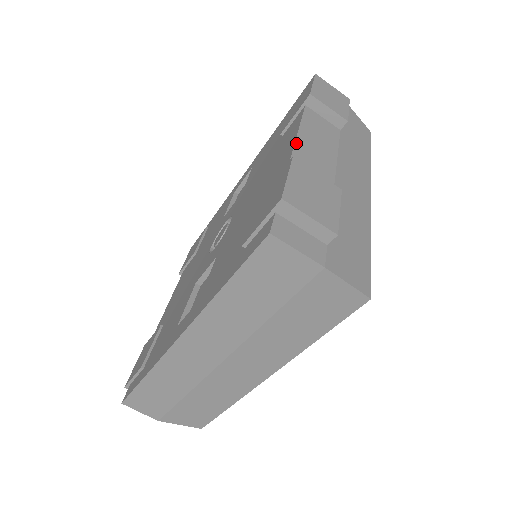
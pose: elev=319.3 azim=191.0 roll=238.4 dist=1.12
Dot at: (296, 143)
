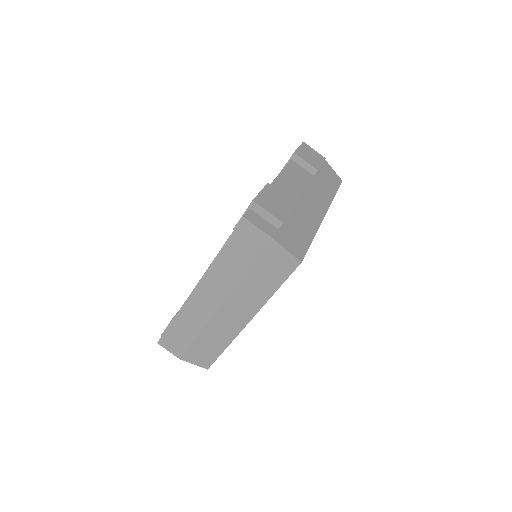
Dot at: (276, 178)
